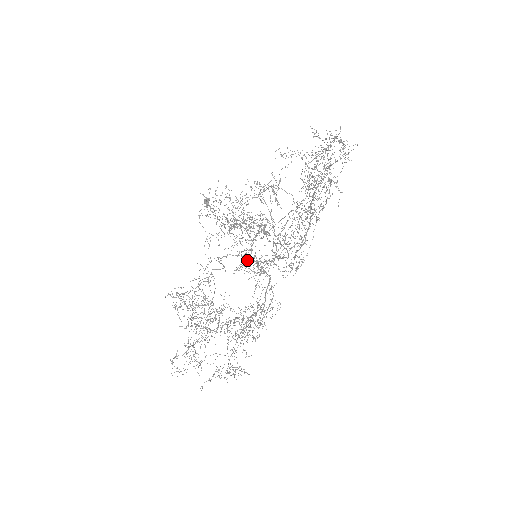
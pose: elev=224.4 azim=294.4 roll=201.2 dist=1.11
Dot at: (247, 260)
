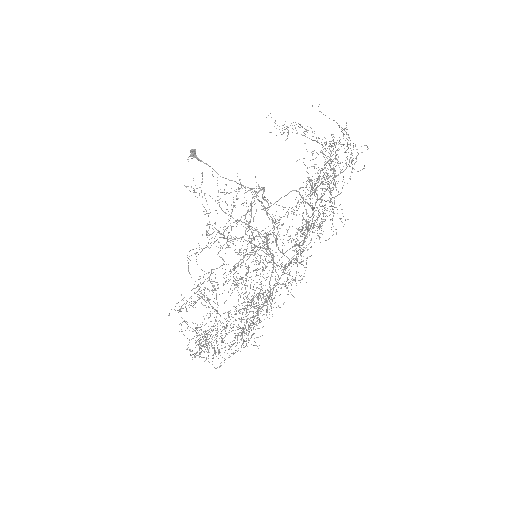
Dot at: occluded
